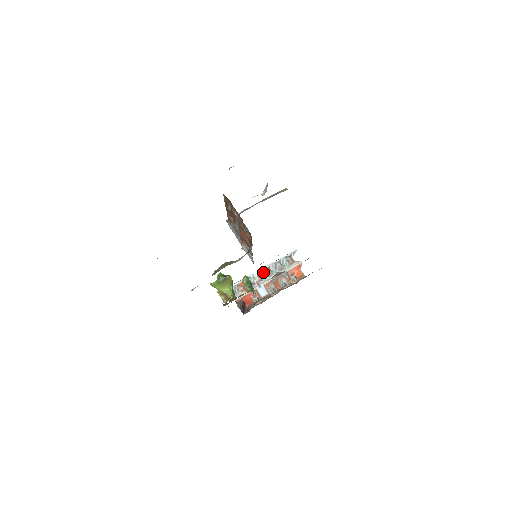
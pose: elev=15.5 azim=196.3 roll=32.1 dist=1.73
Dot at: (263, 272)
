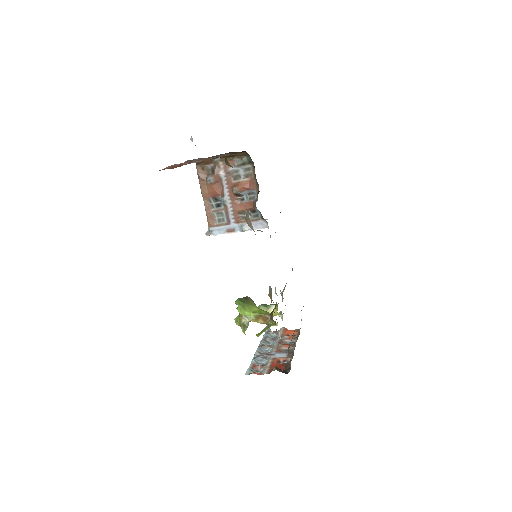
Dot at: (262, 349)
